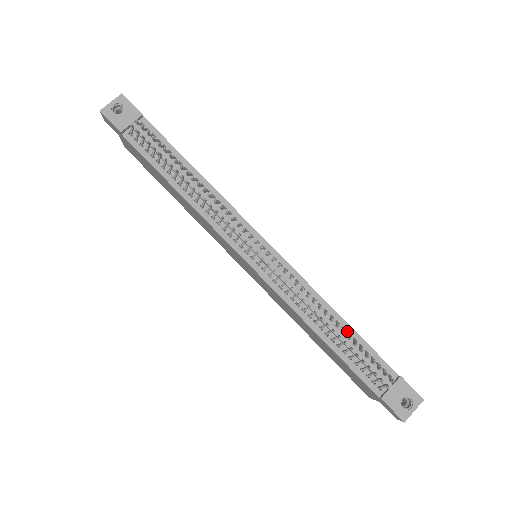
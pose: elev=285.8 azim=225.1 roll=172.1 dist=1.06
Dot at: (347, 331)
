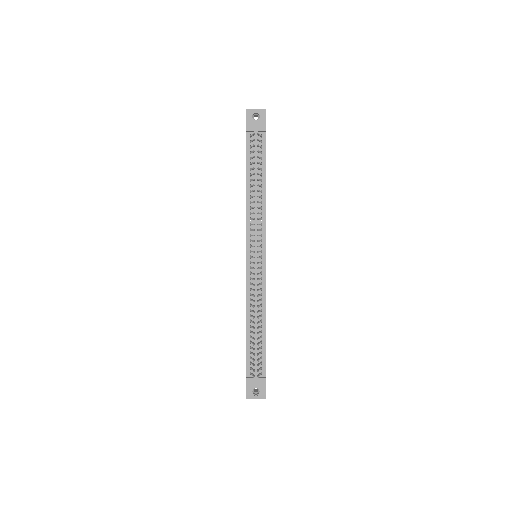
Dot at: (262, 334)
